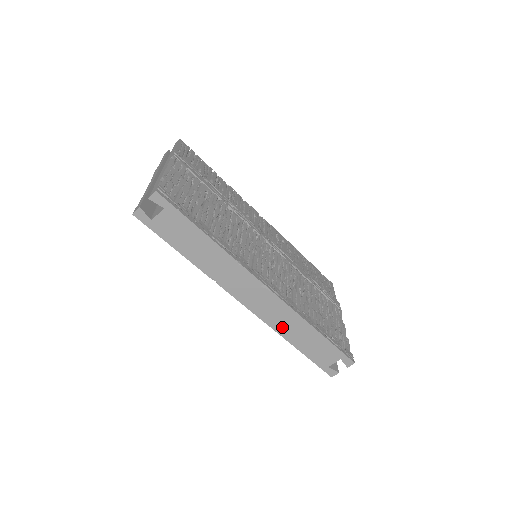
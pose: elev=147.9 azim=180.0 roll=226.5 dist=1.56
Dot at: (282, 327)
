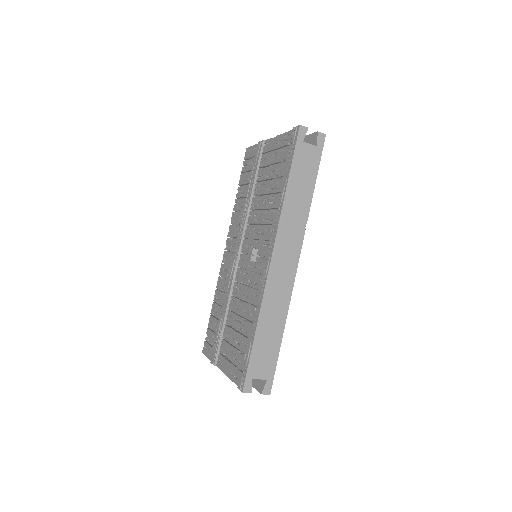
Dot at: (269, 304)
